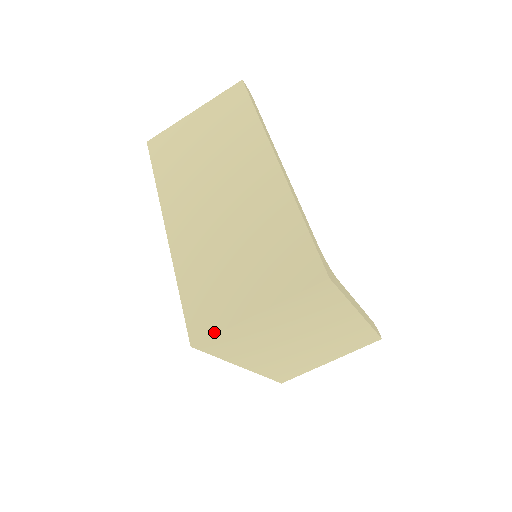
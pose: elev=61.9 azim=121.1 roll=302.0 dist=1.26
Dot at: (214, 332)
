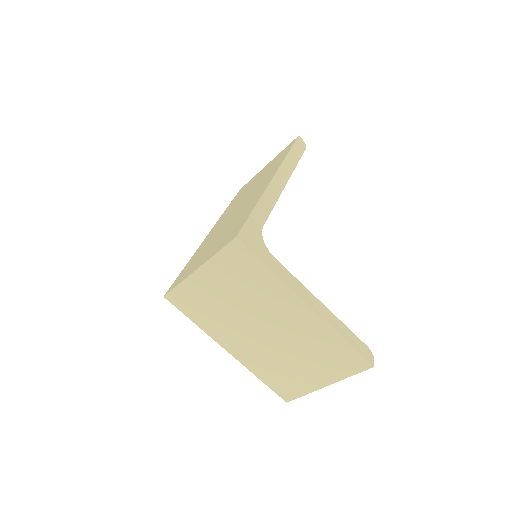
Dot at: (176, 285)
